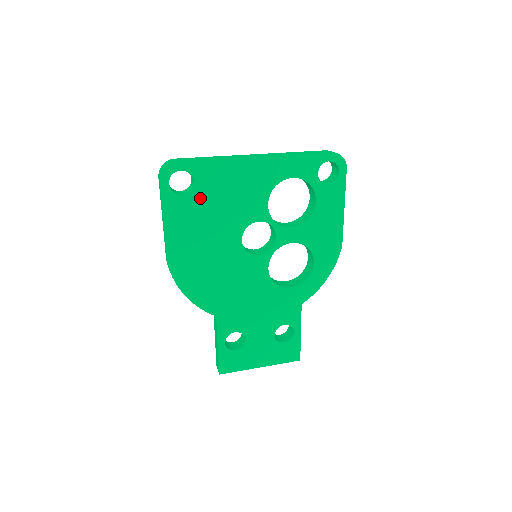
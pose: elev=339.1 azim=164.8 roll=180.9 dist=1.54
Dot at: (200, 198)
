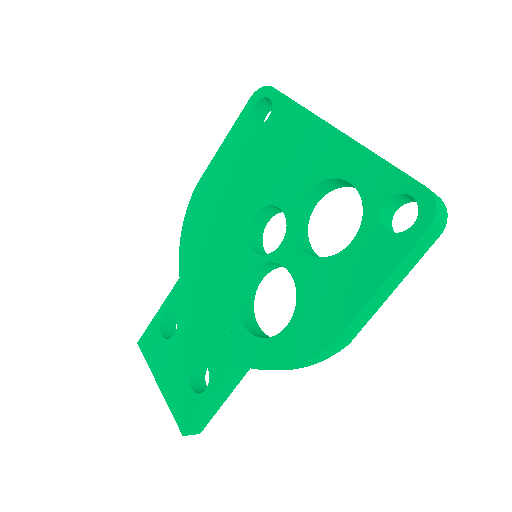
Dot at: (261, 138)
